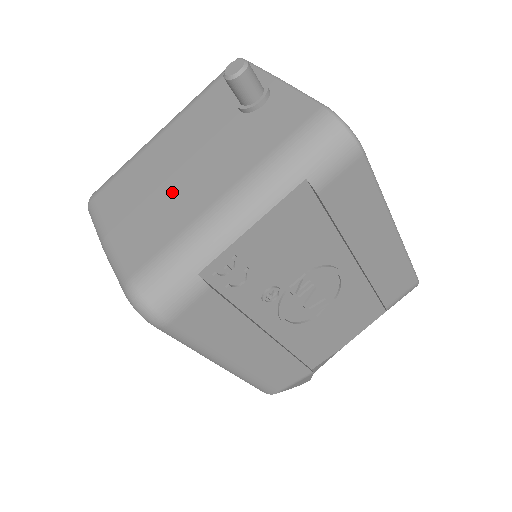
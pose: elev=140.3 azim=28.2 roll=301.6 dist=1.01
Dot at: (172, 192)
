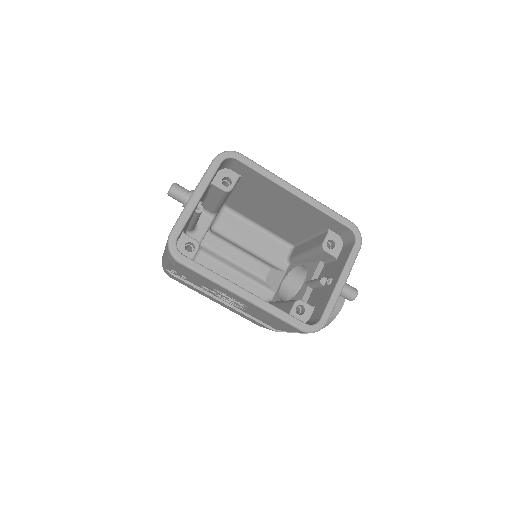
Dot at: occluded
